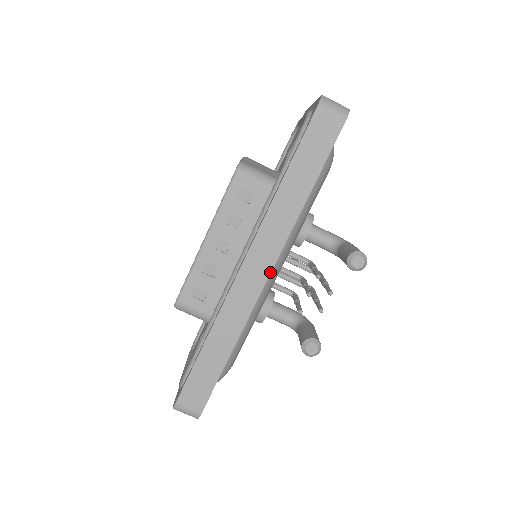
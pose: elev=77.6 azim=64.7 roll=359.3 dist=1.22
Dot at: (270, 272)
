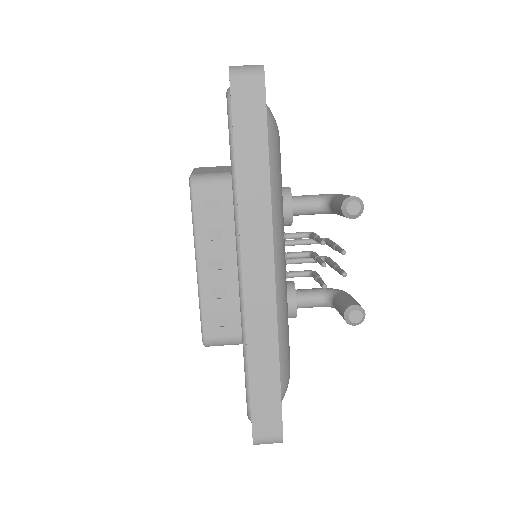
Dot at: (273, 264)
